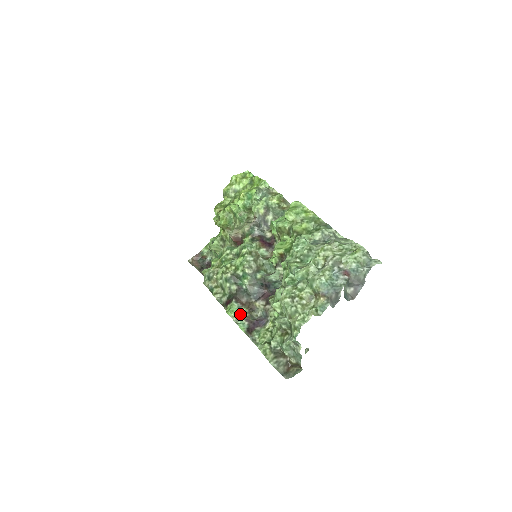
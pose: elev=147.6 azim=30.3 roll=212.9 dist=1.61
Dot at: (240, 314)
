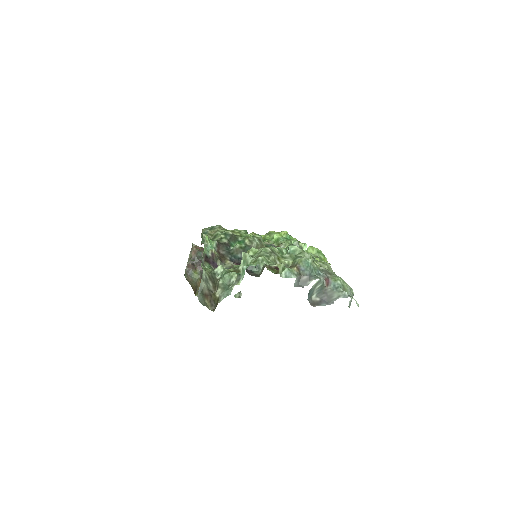
Dot at: (212, 247)
